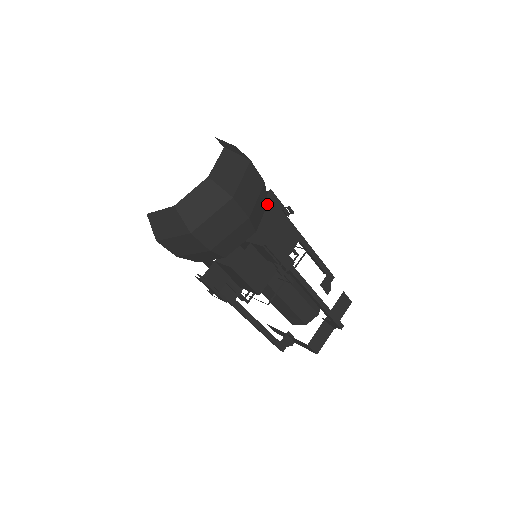
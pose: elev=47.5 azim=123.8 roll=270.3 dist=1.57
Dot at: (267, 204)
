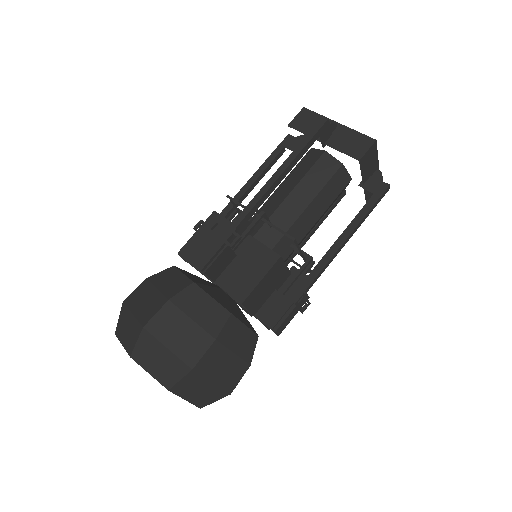
Dot at: (233, 316)
